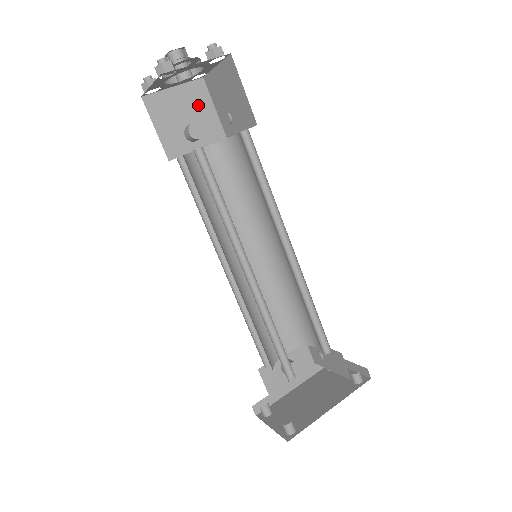
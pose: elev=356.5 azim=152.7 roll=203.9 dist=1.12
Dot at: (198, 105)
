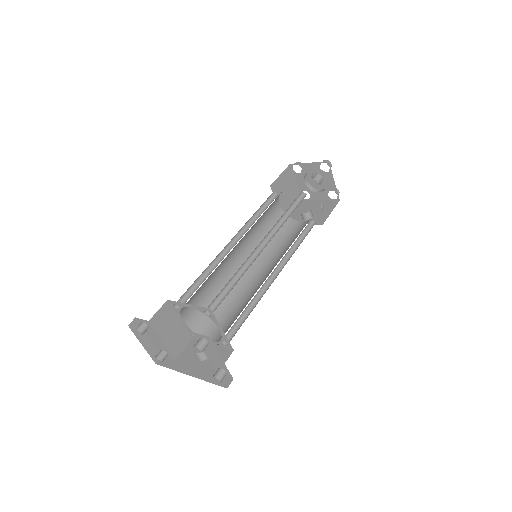
Dot at: (324, 209)
